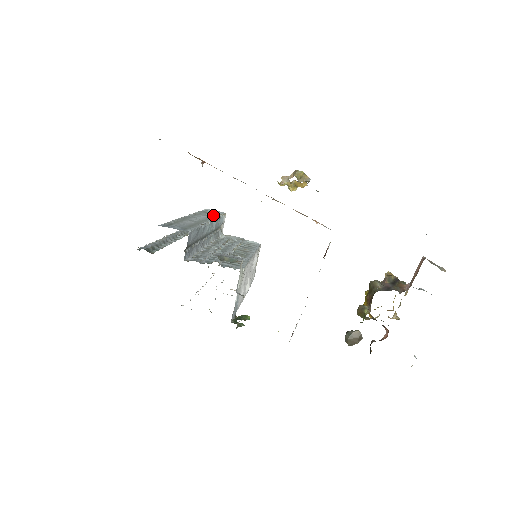
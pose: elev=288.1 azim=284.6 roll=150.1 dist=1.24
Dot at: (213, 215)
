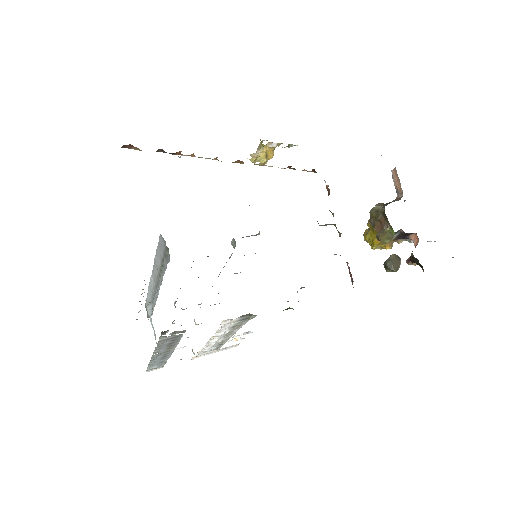
Dot at: occluded
